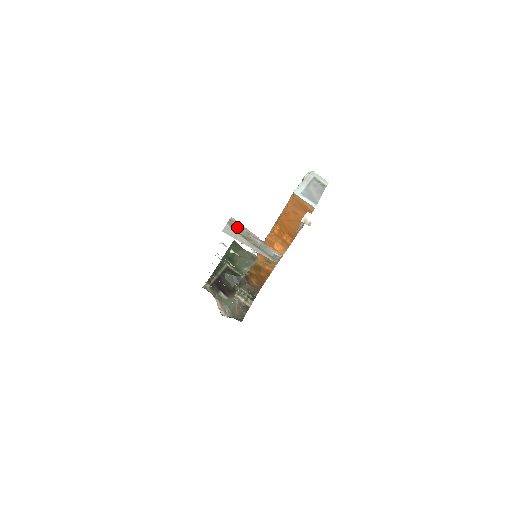
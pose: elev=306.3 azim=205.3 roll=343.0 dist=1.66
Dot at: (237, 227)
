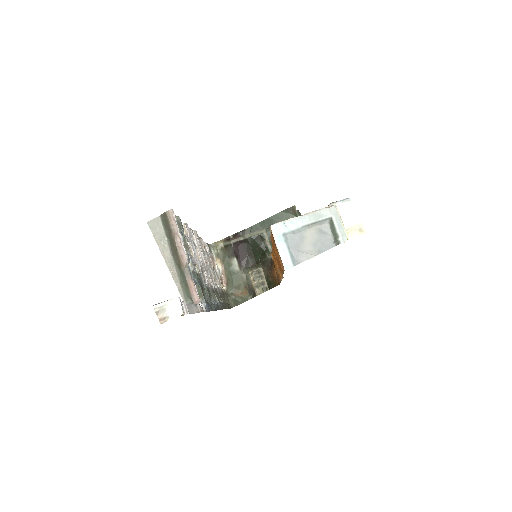
Dot at: (169, 228)
